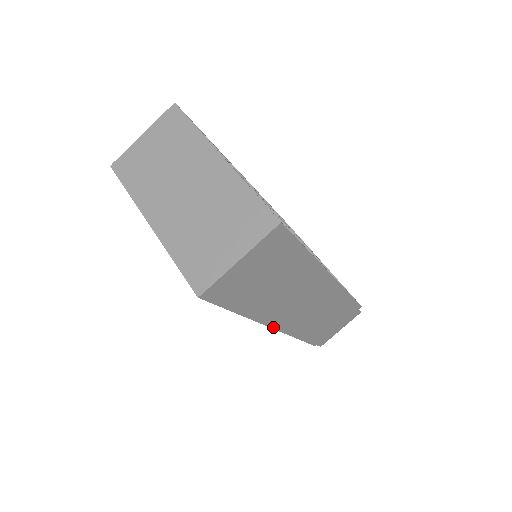
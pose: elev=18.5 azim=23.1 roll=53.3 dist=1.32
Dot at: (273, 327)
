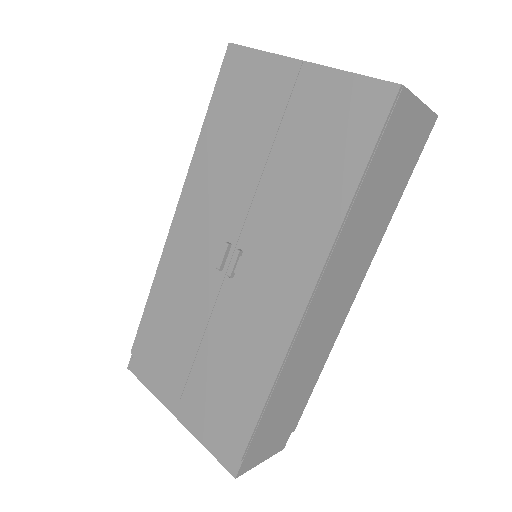
Dot at: (314, 290)
